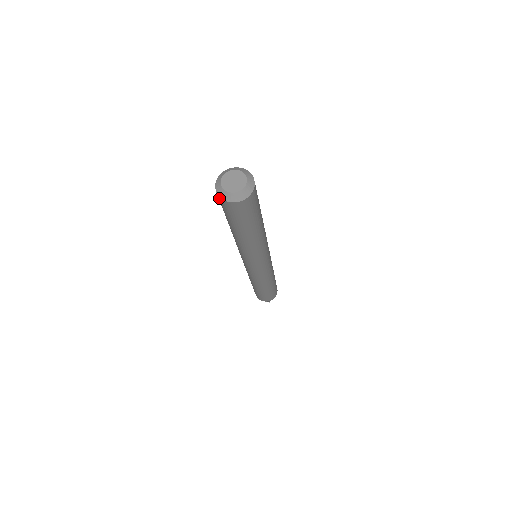
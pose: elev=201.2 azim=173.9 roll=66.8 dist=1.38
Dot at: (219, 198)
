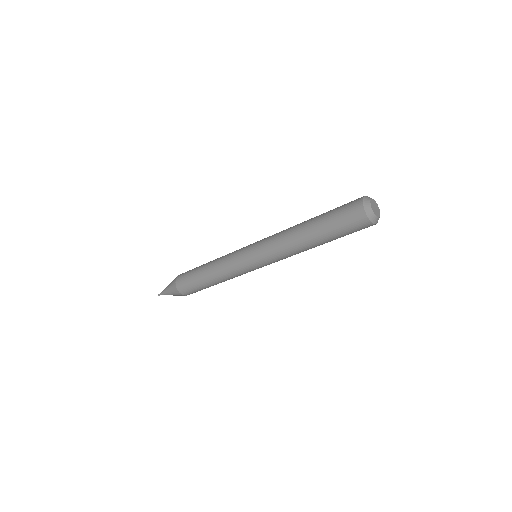
Dot at: (359, 204)
